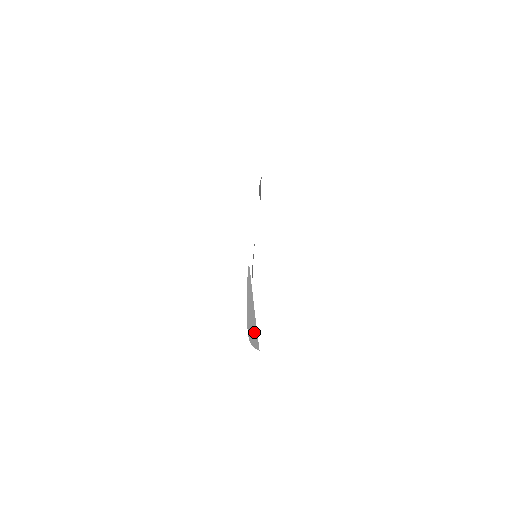
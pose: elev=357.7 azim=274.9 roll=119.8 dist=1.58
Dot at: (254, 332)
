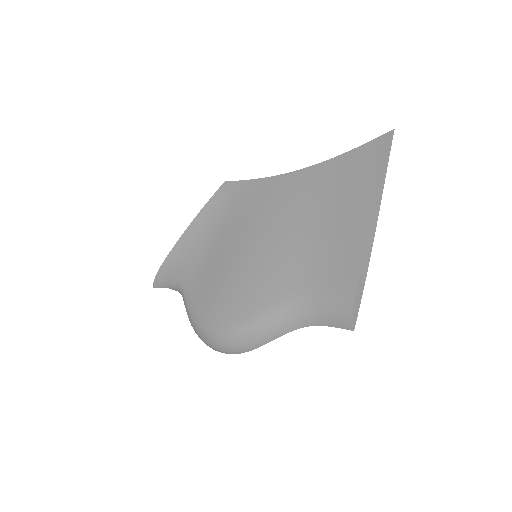
Dot at: (364, 276)
